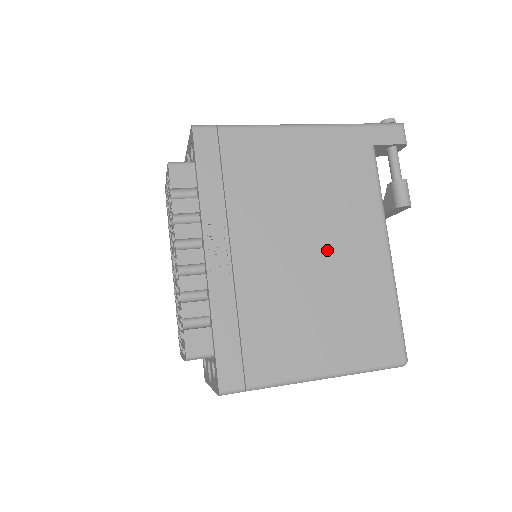
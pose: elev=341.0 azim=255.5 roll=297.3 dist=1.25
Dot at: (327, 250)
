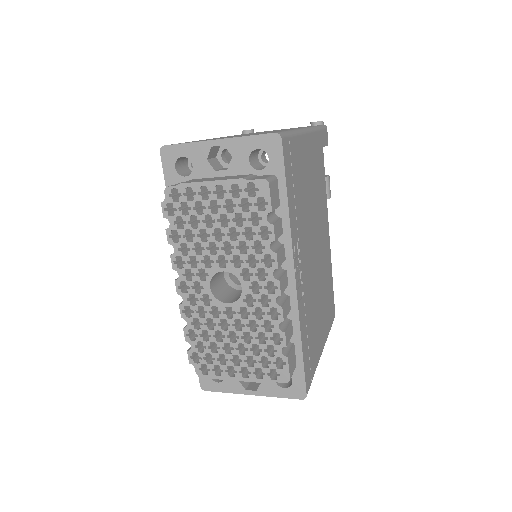
Dot at: (320, 247)
